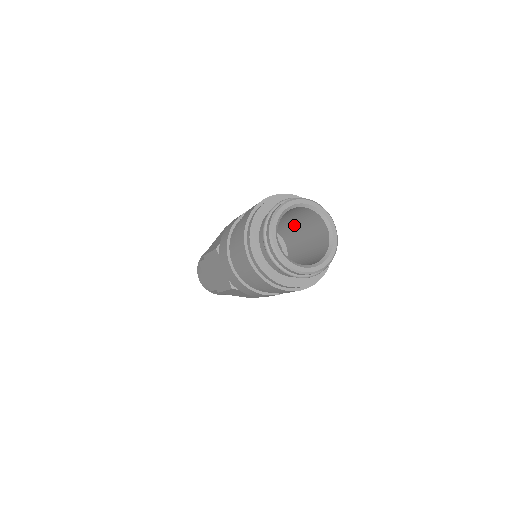
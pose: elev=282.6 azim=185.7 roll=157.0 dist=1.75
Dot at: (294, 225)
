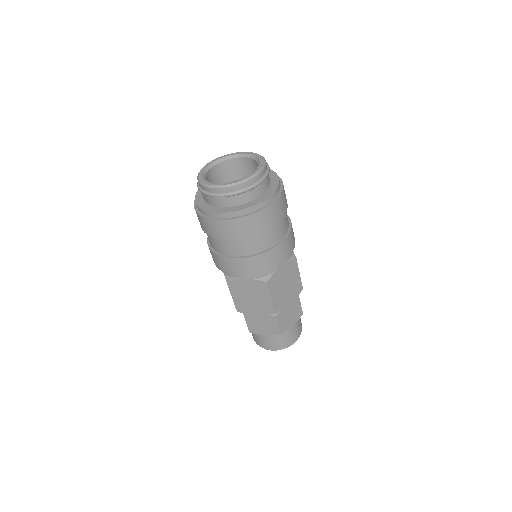
Dot at: occluded
